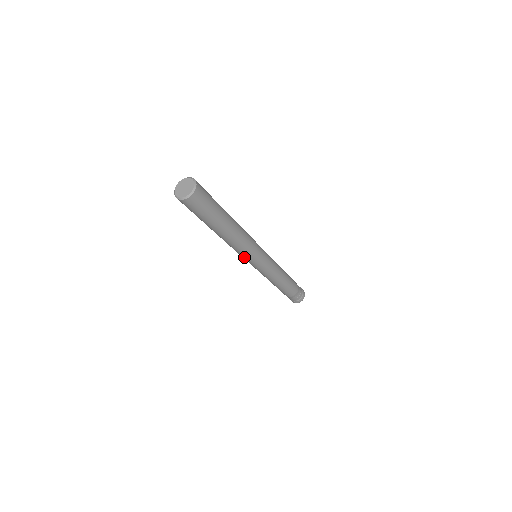
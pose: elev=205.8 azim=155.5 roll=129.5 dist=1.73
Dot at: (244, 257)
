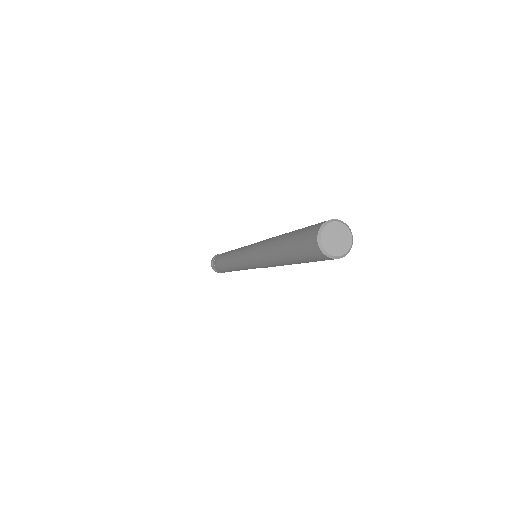
Dot at: occluded
